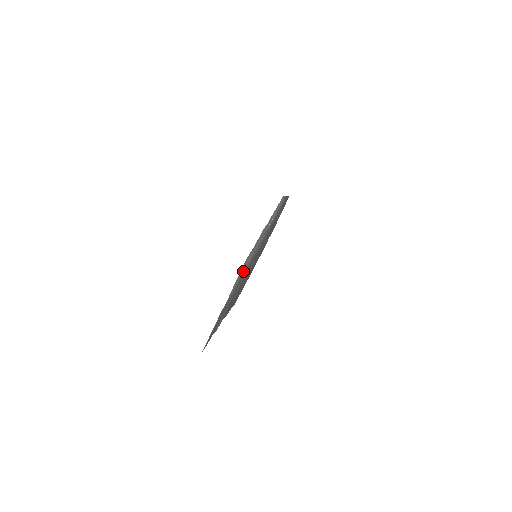
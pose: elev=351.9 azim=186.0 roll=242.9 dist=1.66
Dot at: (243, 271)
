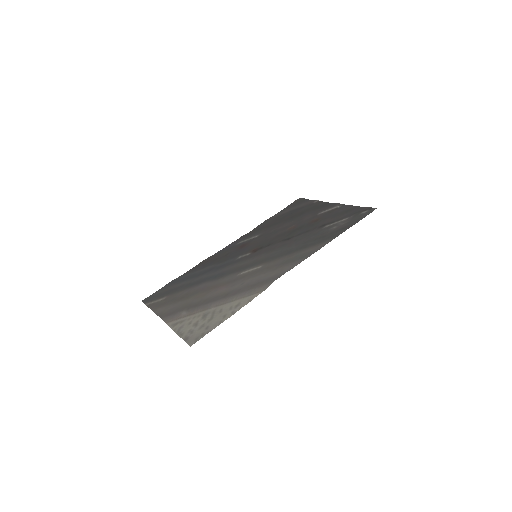
Dot at: (208, 282)
